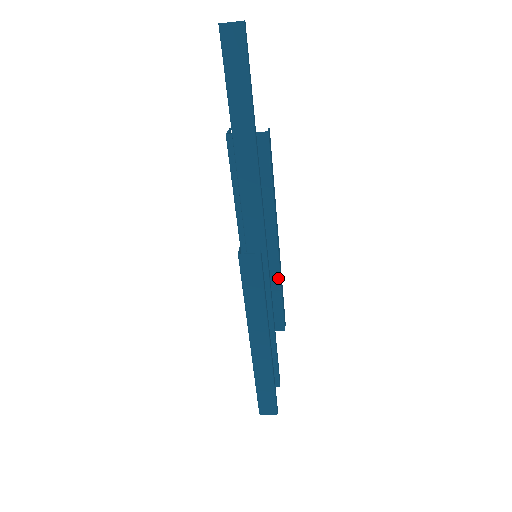
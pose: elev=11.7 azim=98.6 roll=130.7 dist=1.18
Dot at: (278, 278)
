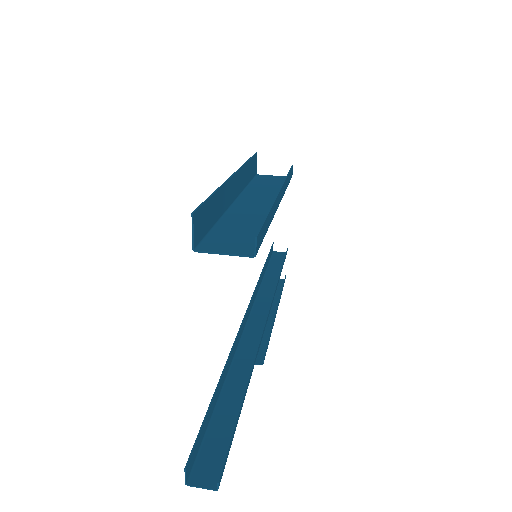
Dot at: occluded
